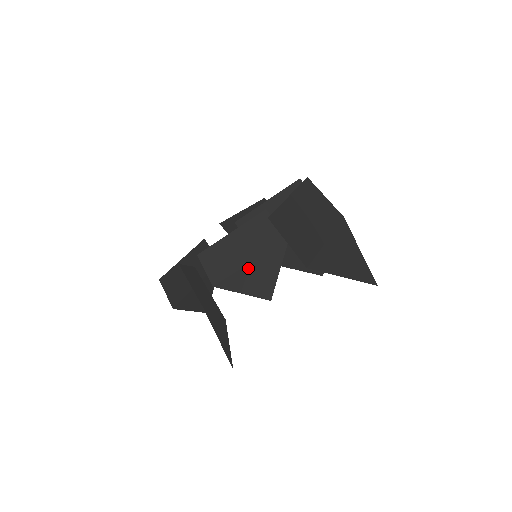
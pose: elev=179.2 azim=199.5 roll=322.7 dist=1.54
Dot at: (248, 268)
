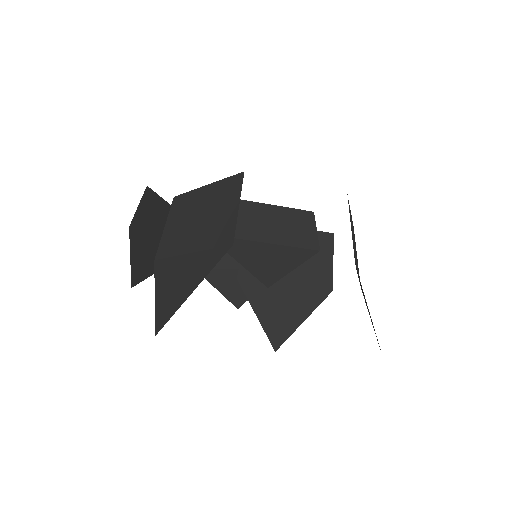
Dot at: (260, 245)
